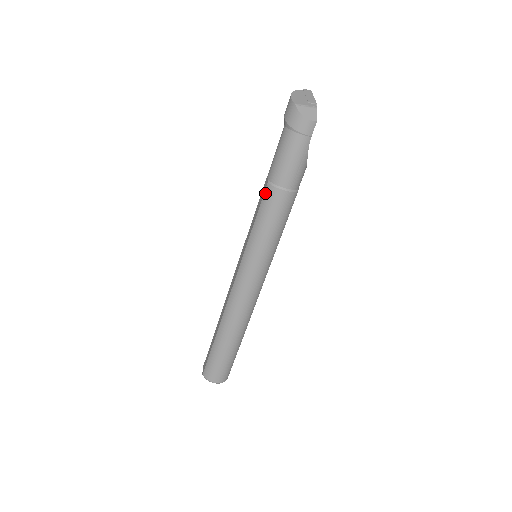
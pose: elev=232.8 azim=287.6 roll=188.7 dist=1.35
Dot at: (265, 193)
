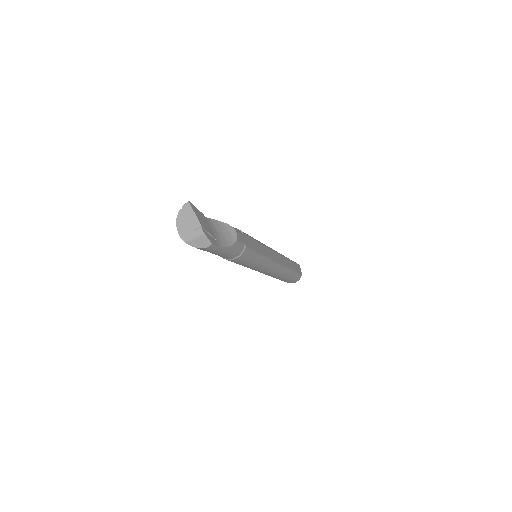
Dot at: occluded
